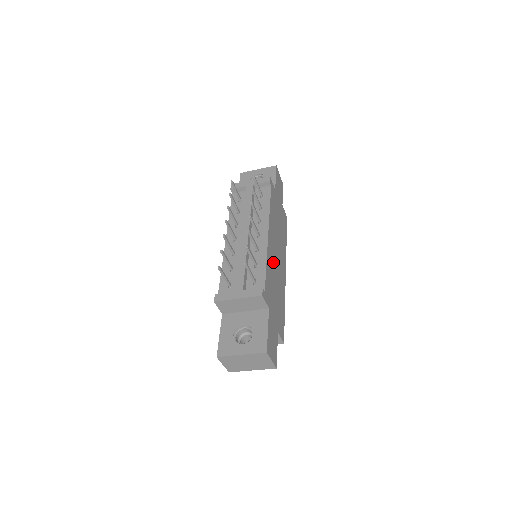
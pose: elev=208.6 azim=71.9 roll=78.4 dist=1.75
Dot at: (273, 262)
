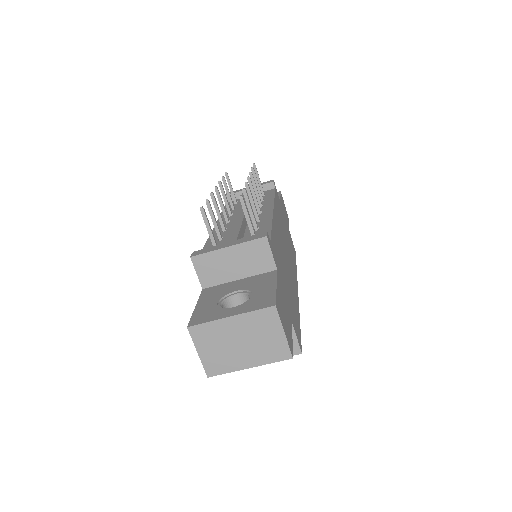
Dot at: (281, 245)
